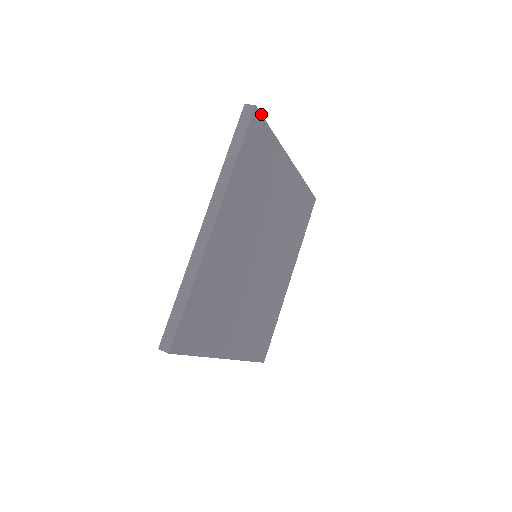
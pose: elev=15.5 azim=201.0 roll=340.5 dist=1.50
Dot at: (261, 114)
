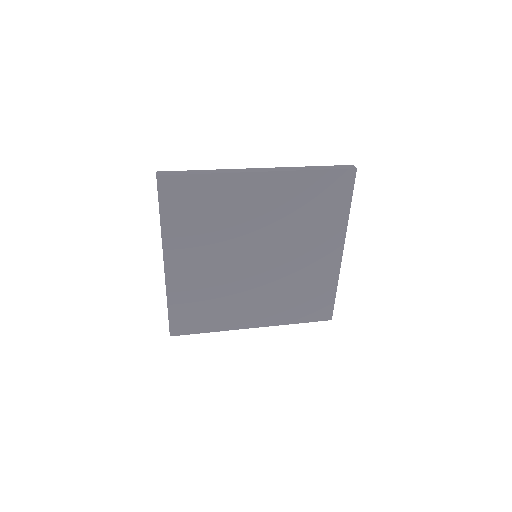
Dot at: (170, 175)
